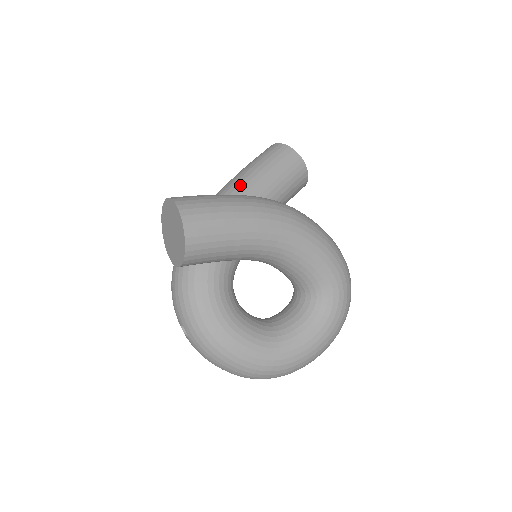
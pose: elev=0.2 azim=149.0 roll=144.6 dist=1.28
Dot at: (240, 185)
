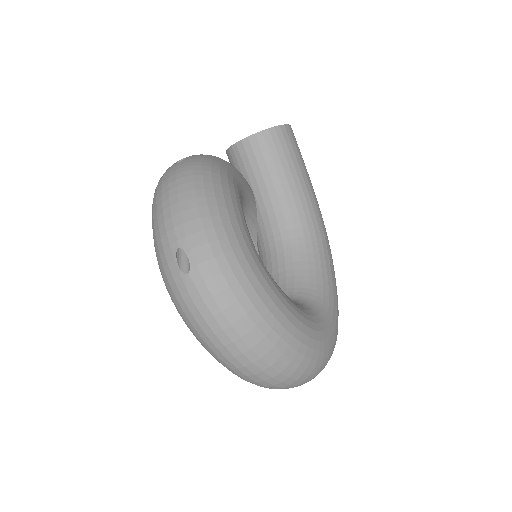
Dot at: occluded
